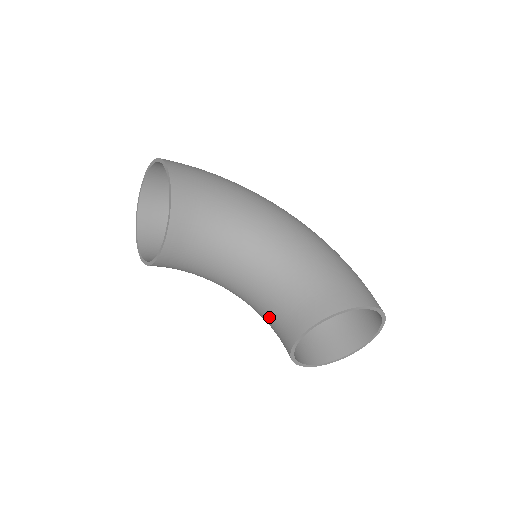
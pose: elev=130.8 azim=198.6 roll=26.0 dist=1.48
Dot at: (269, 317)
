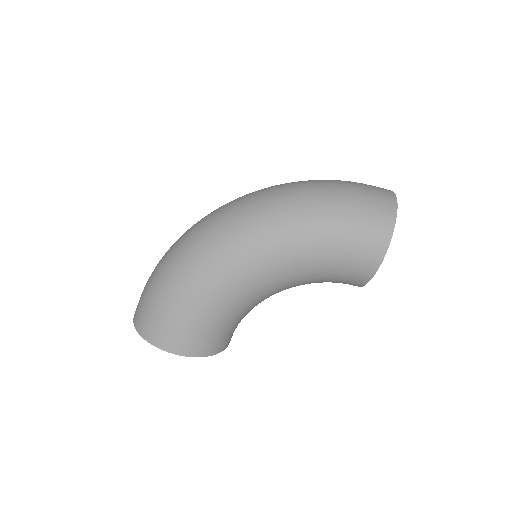
Dot at: occluded
